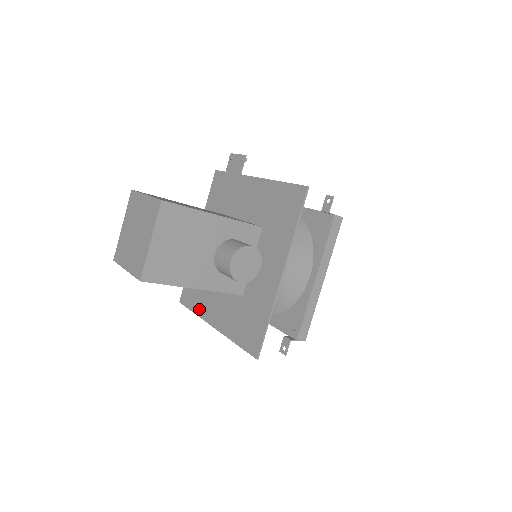
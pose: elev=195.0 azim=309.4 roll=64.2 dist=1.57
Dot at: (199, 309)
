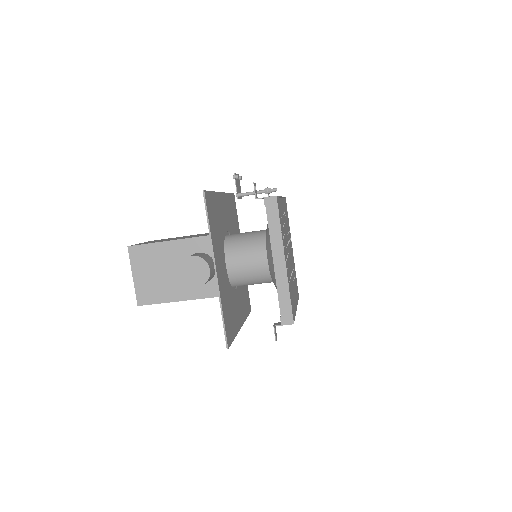
Dot at: occluded
